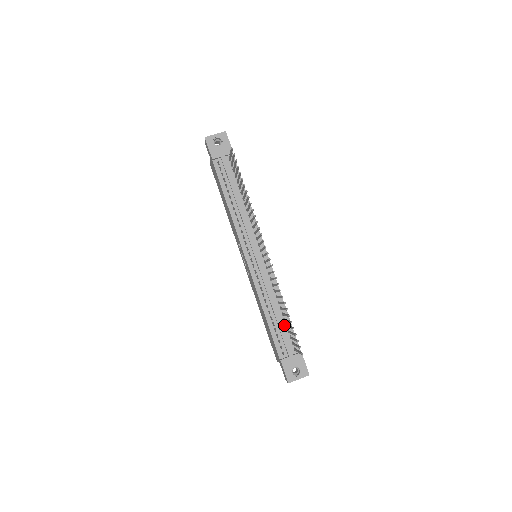
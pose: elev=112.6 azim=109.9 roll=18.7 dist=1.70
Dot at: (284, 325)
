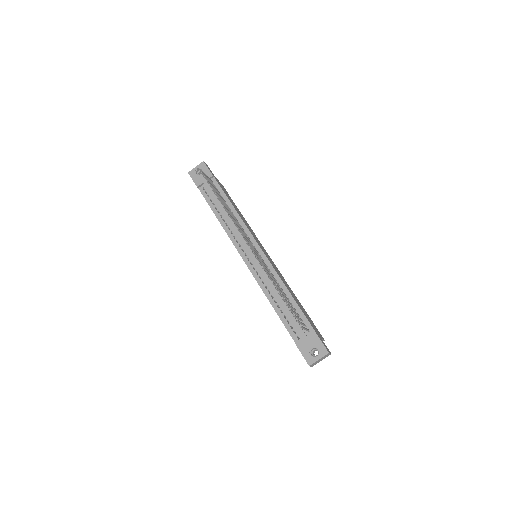
Dot at: occluded
